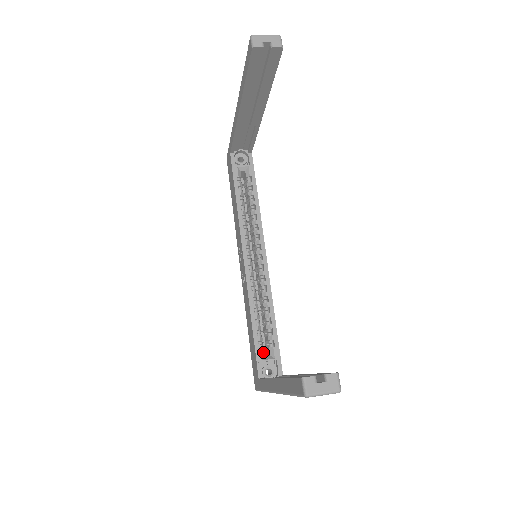
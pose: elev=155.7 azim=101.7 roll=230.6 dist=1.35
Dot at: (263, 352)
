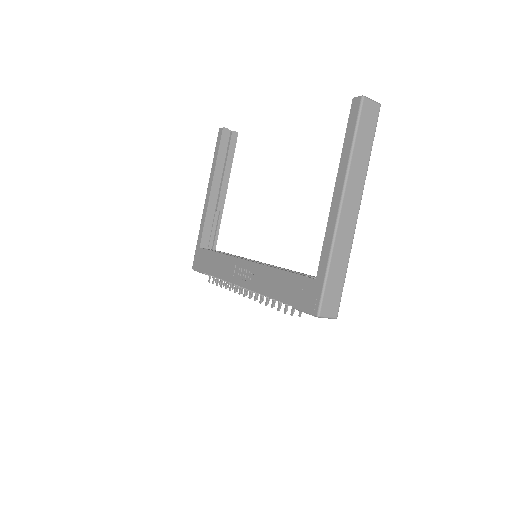
Dot at: occluded
